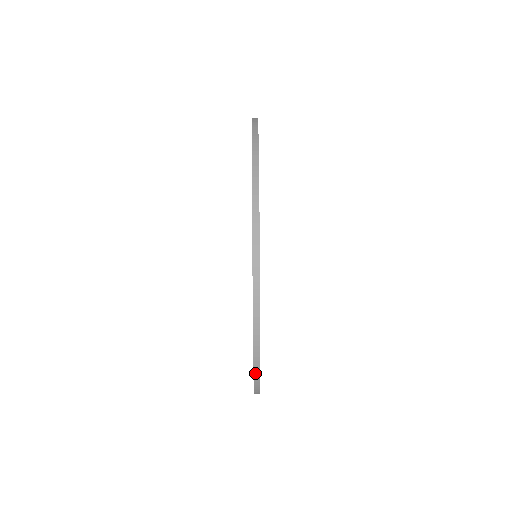
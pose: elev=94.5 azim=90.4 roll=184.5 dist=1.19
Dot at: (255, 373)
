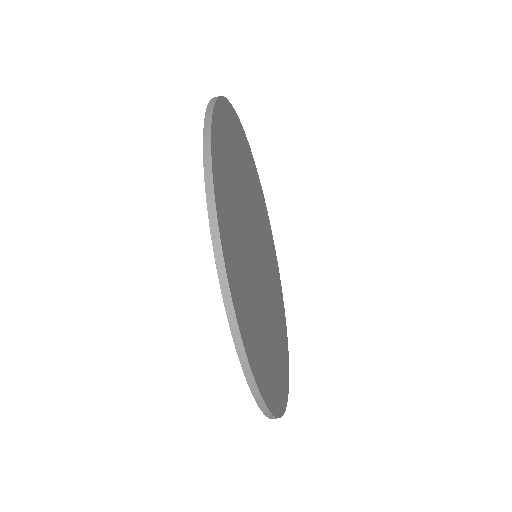
Dot at: occluded
